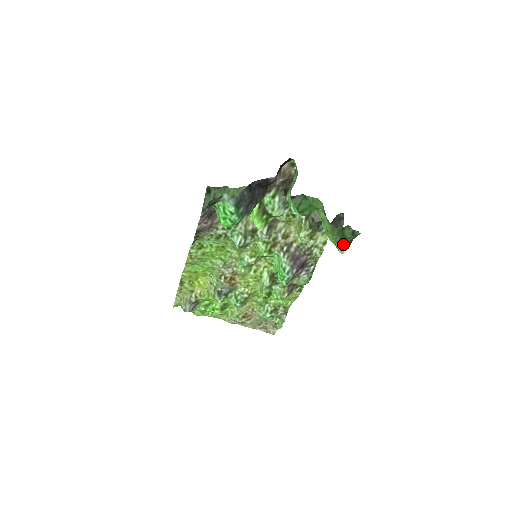
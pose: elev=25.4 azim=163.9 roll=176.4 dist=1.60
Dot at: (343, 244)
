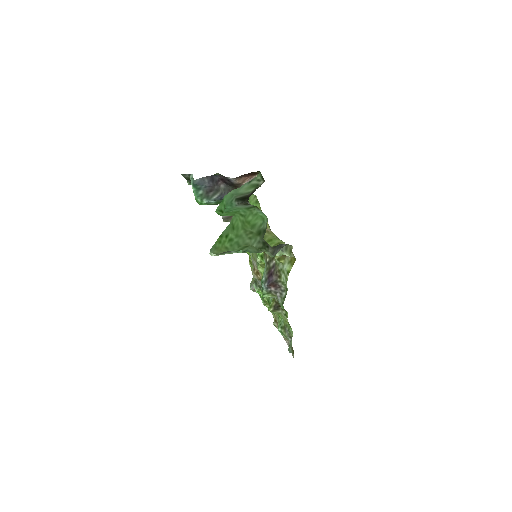
Dot at: (227, 253)
